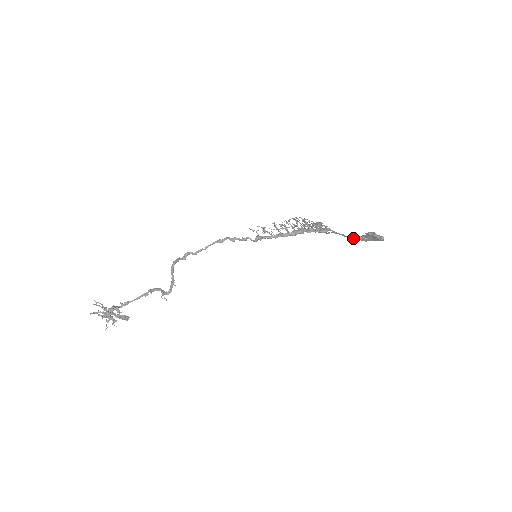
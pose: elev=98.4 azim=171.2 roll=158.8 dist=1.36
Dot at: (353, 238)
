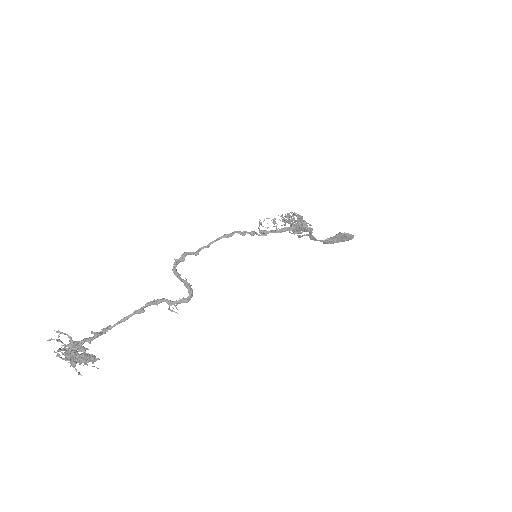
Dot at: (321, 241)
